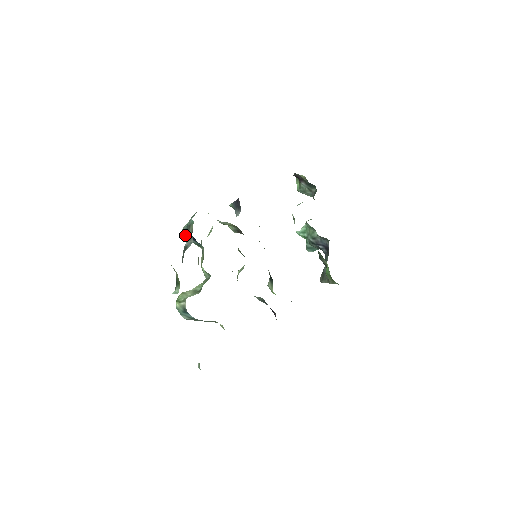
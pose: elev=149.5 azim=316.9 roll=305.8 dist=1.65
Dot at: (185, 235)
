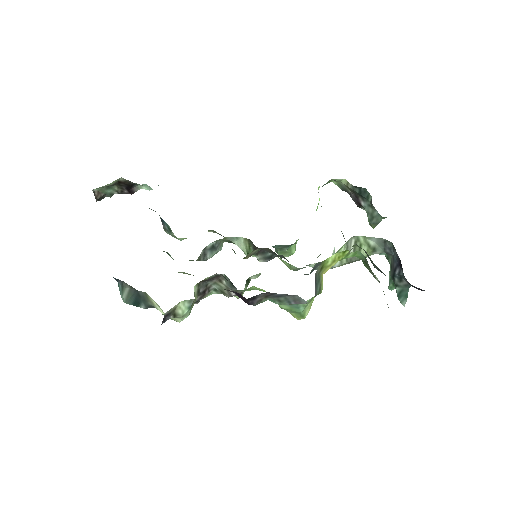
Dot at: (163, 226)
